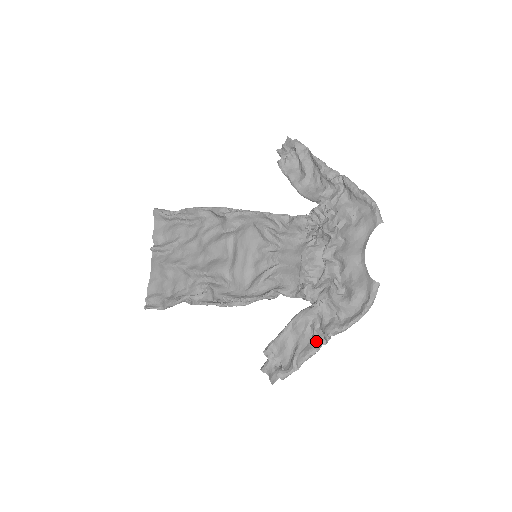
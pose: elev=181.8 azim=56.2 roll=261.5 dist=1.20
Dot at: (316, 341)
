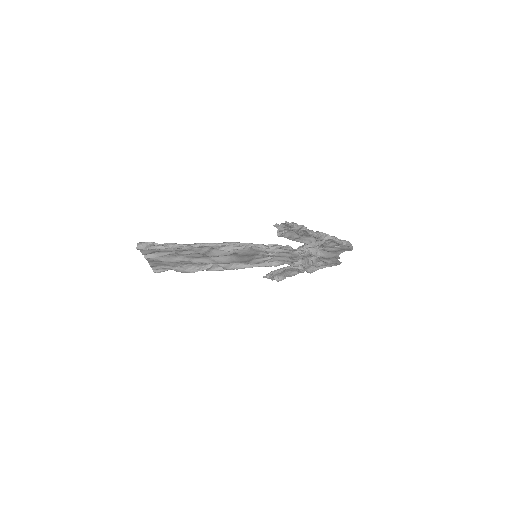
Dot at: occluded
